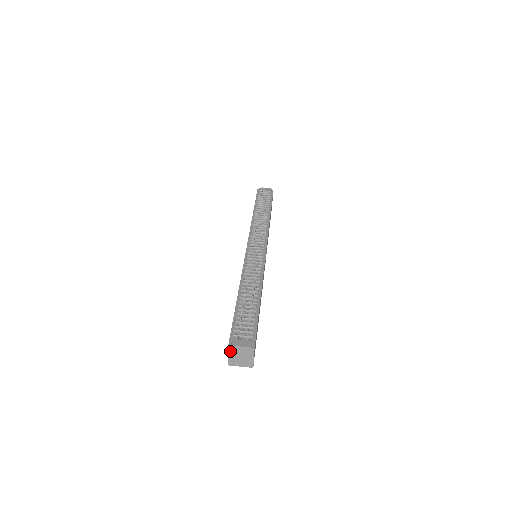
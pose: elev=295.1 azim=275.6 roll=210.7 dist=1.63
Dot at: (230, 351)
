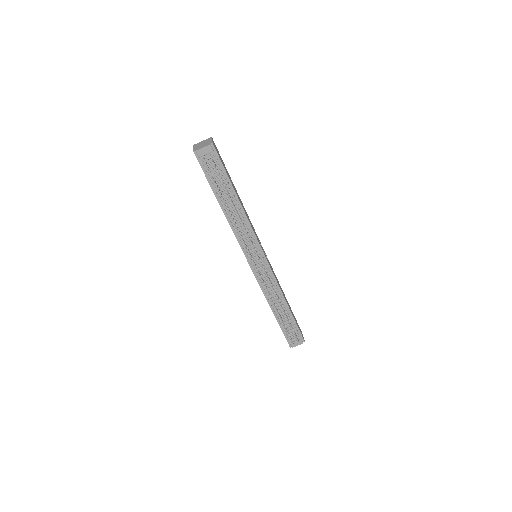
Dot at: occluded
